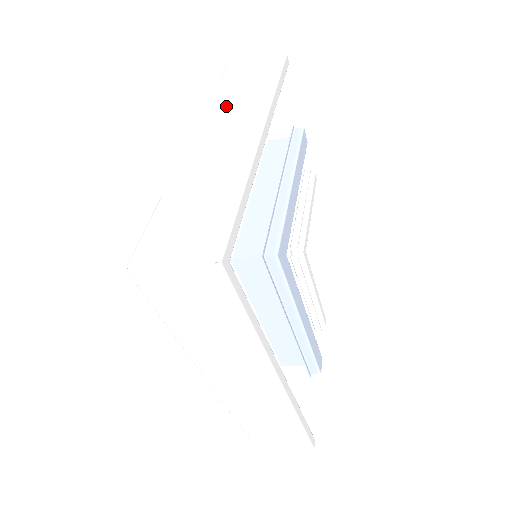
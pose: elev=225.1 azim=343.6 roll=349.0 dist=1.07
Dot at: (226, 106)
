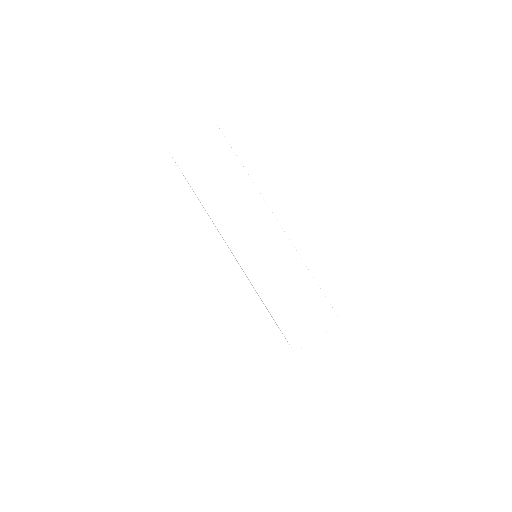
Dot at: (224, 204)
